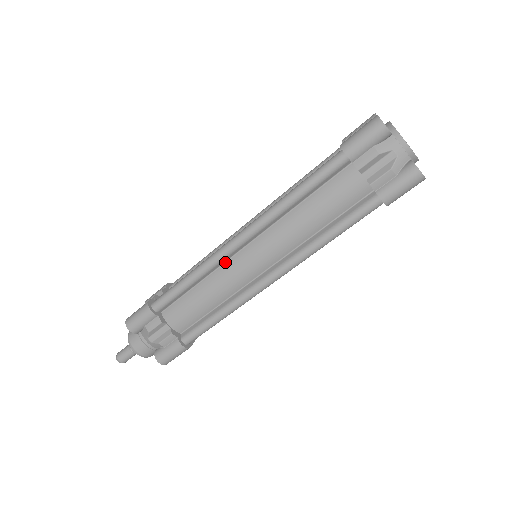
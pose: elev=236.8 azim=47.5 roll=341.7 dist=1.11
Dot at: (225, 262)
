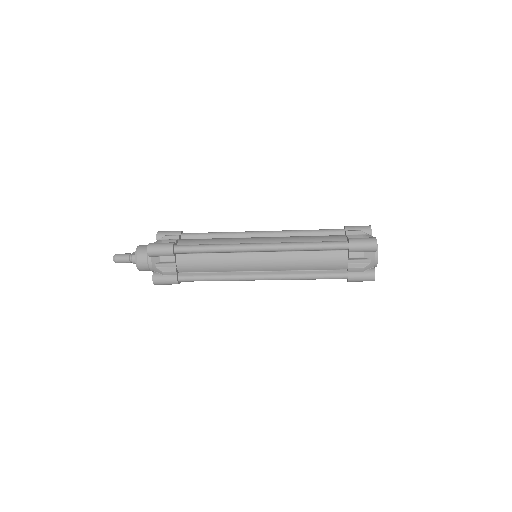
Dot at: (240, 252)
